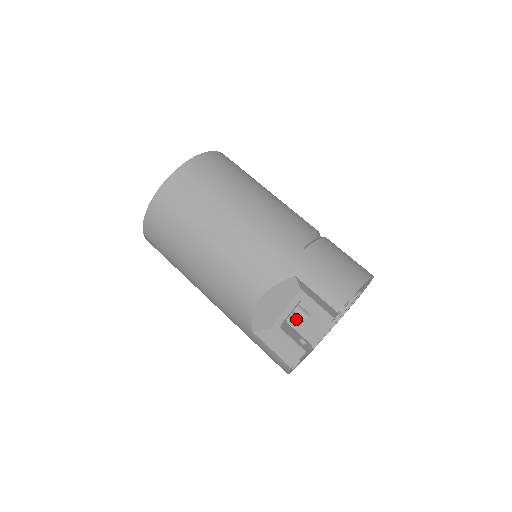
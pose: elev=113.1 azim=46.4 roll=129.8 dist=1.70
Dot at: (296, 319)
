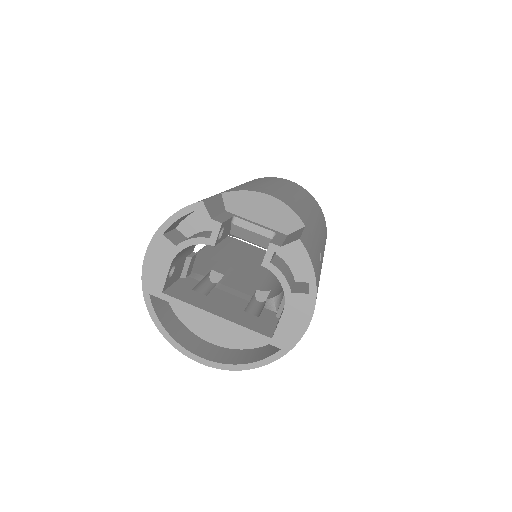
Dot at: (193, 285)
